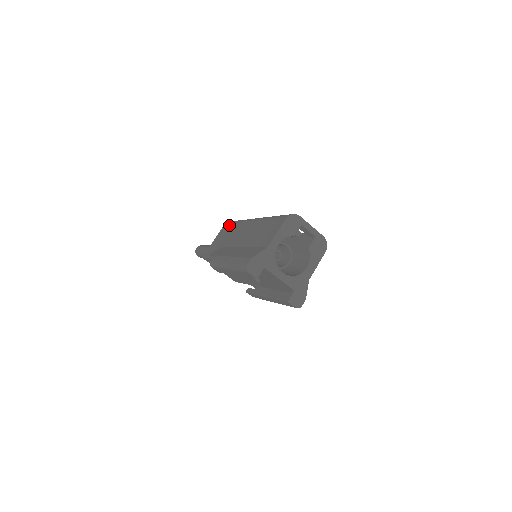
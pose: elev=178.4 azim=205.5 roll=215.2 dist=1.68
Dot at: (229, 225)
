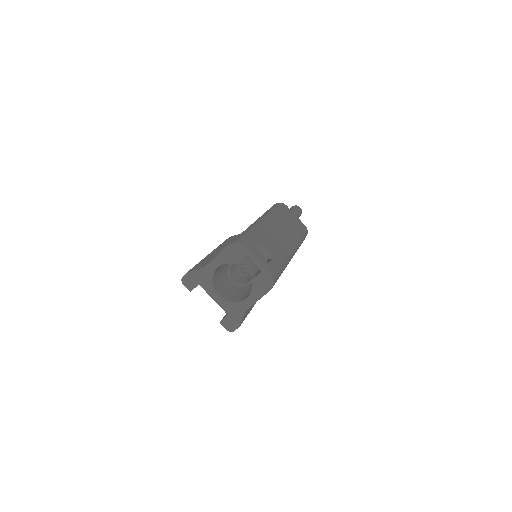
Dot at: occluded
